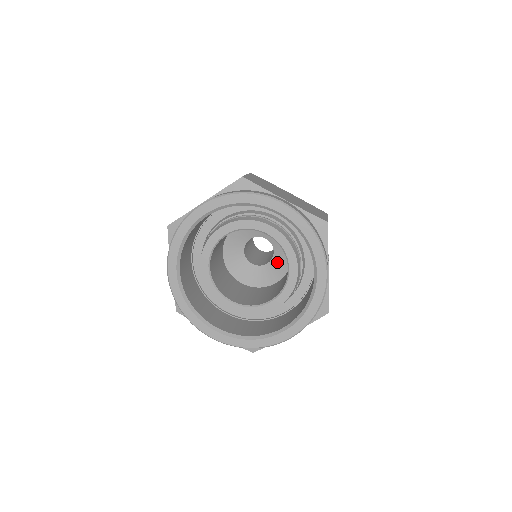
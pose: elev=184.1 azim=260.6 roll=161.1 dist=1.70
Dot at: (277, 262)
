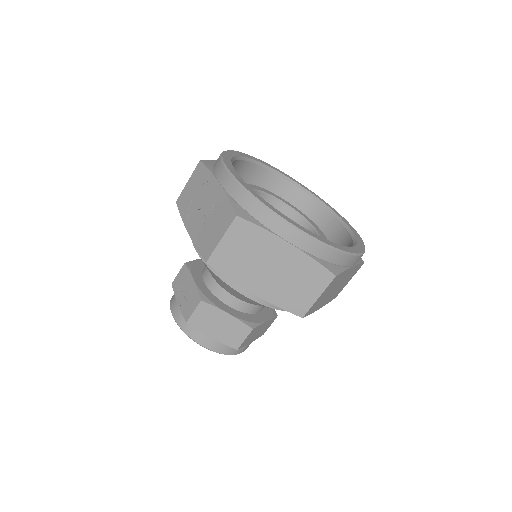
Dot at: occluded
